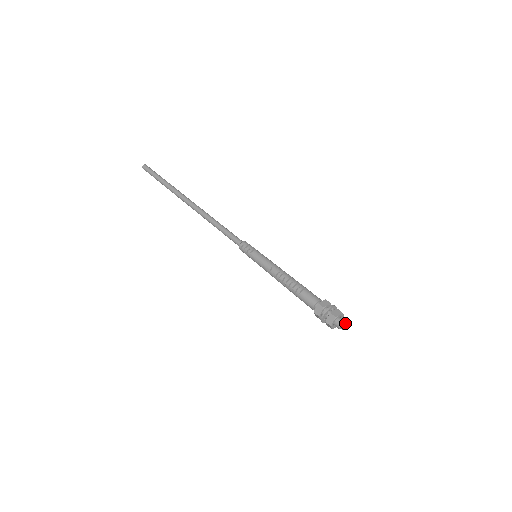
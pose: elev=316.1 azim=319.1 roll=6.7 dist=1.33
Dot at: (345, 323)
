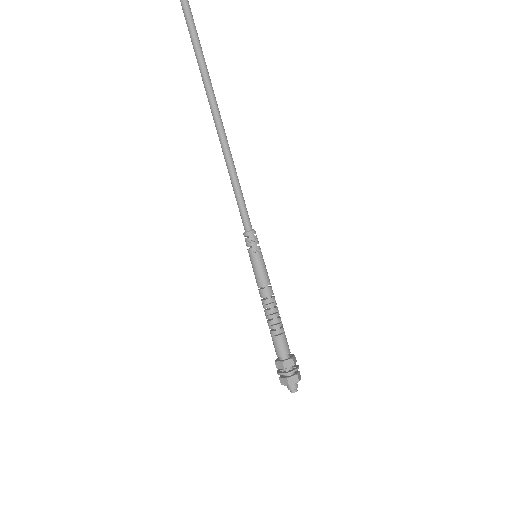
Dot at: (296, 389)
